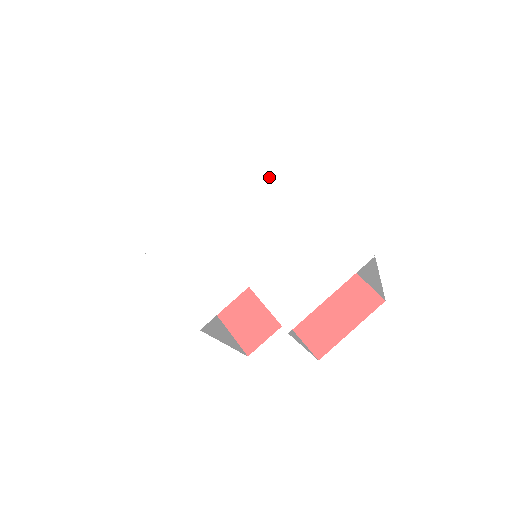
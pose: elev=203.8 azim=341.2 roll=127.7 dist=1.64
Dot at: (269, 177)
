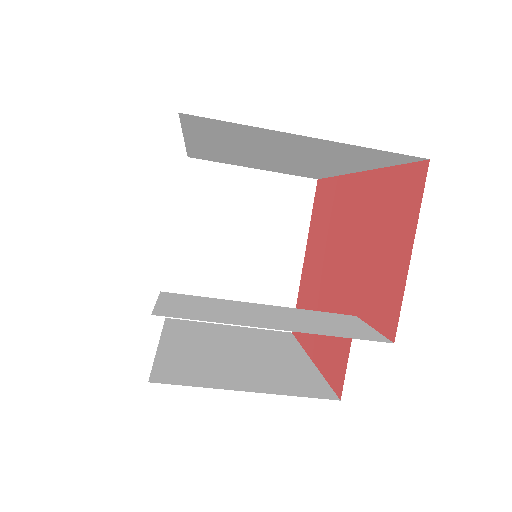
Dot at: occluded
